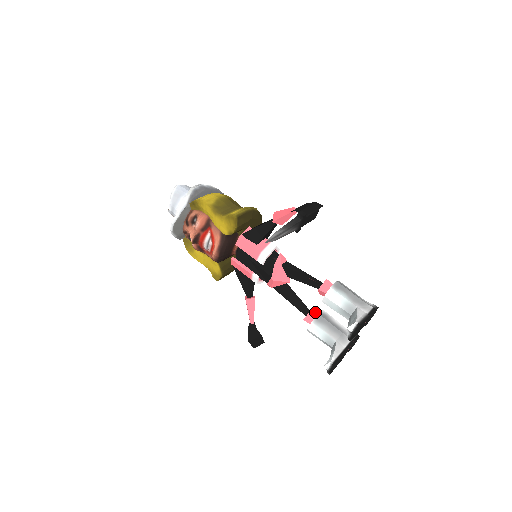
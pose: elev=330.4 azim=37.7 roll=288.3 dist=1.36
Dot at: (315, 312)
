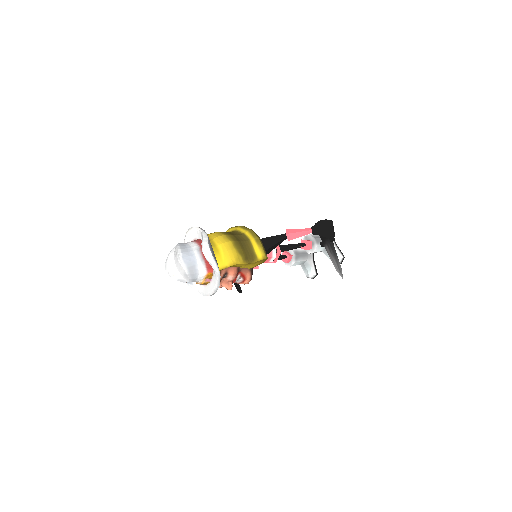
Dot at: (288, 254)
